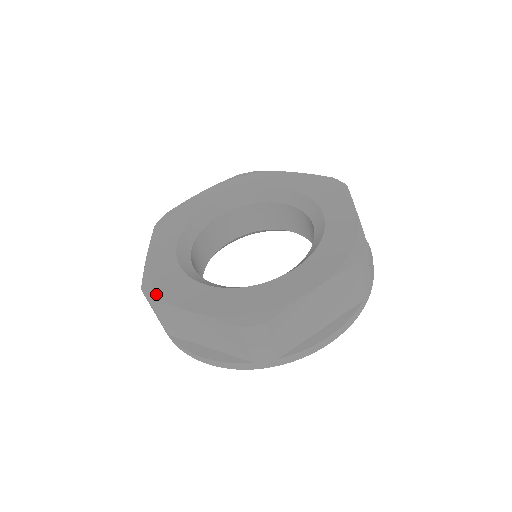
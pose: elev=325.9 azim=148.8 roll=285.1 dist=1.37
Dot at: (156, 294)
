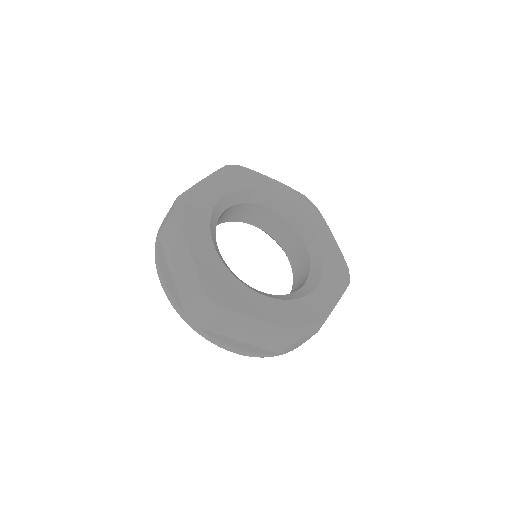
Dot at: (224, 301)
